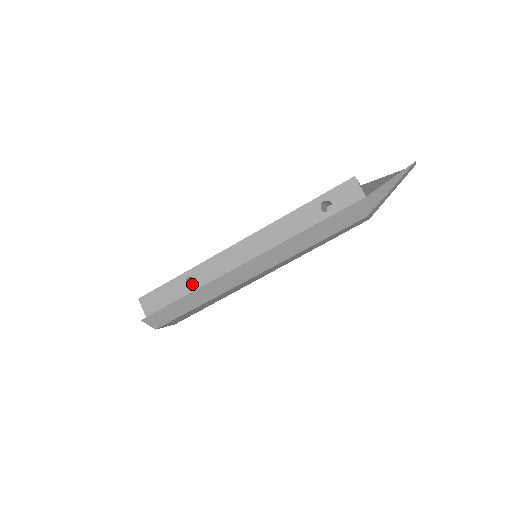
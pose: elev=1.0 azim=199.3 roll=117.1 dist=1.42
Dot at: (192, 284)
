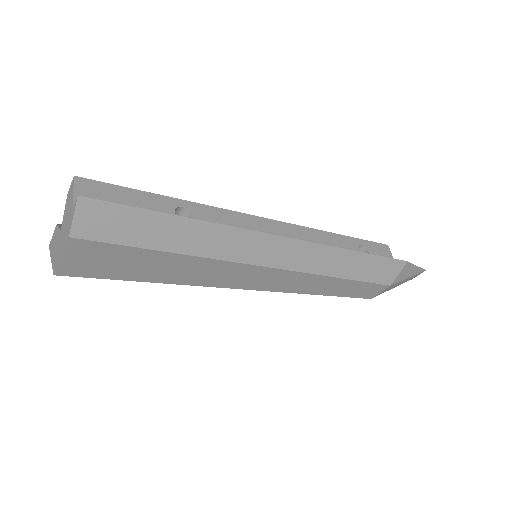
Dot at: occluded
